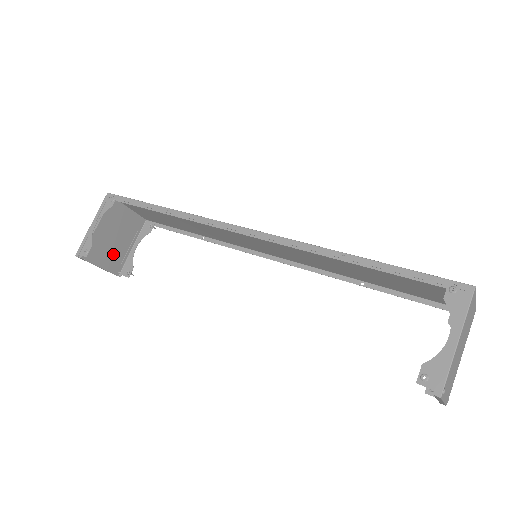
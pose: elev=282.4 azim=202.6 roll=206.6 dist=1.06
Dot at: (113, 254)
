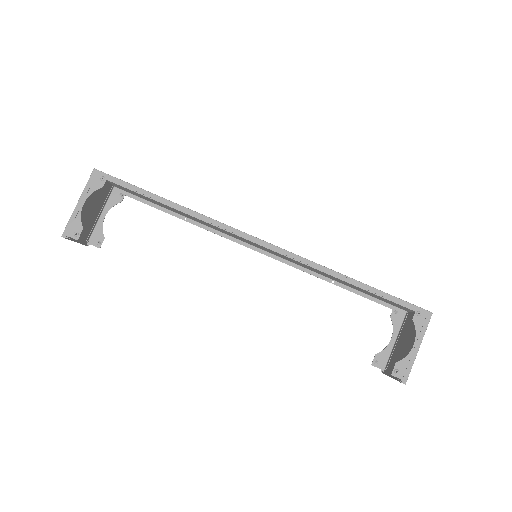
Dot at: (86, 226)
